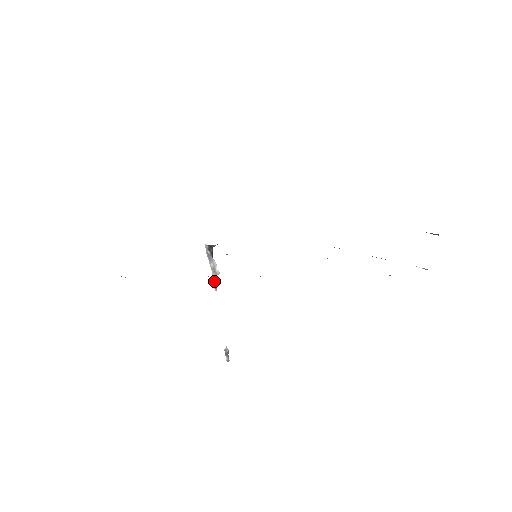
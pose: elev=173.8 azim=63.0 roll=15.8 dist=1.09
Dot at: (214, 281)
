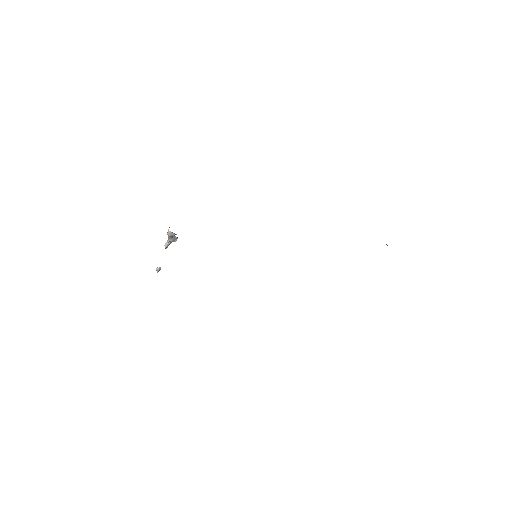
Dot at: (167, 245)
